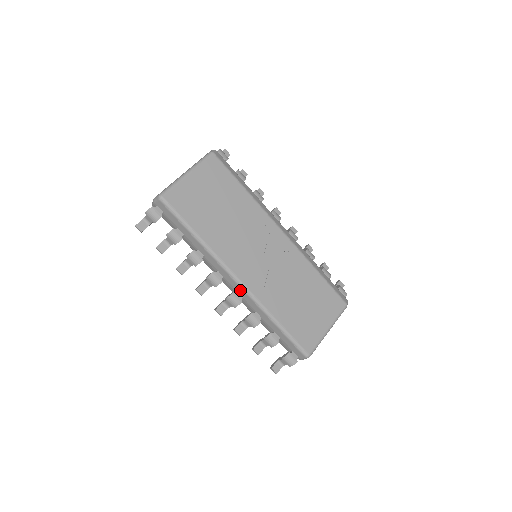
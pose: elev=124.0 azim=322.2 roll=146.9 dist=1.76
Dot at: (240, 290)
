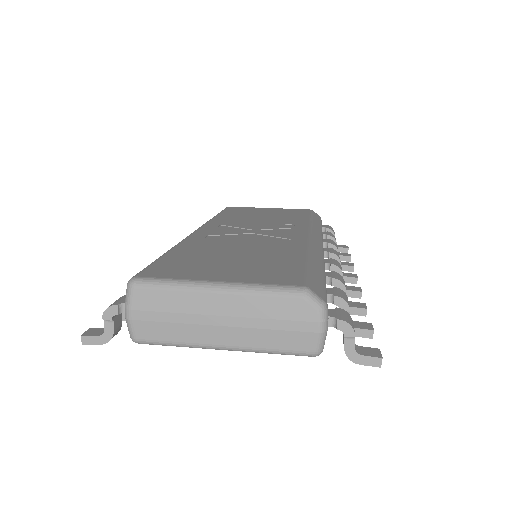
Dot at: occluded
